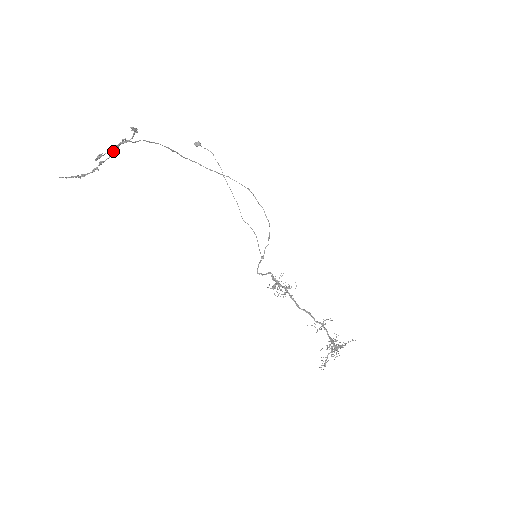
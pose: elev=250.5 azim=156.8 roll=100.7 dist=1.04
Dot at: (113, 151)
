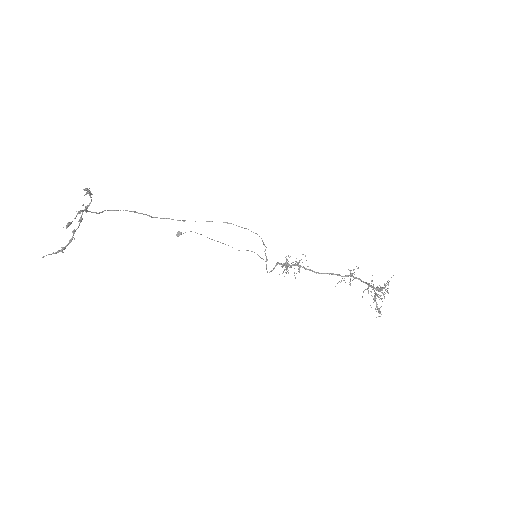
Dot at: (80, 219)
